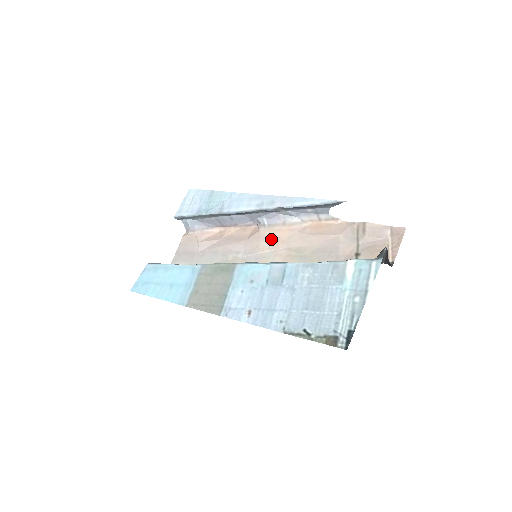
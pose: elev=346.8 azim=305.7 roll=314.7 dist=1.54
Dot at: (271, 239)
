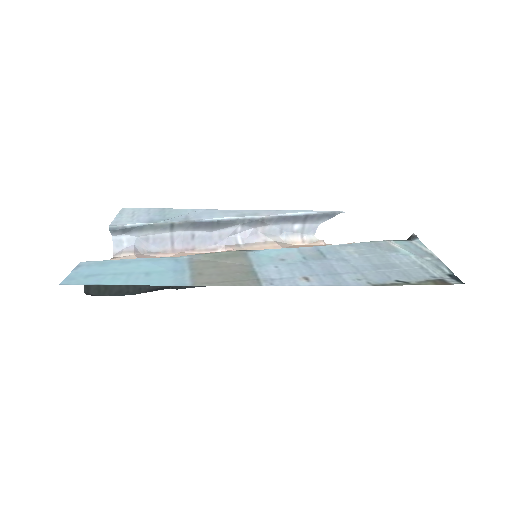
Dot at: occluded
